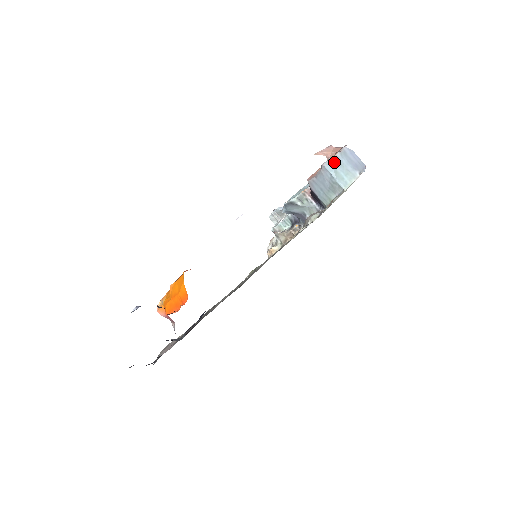
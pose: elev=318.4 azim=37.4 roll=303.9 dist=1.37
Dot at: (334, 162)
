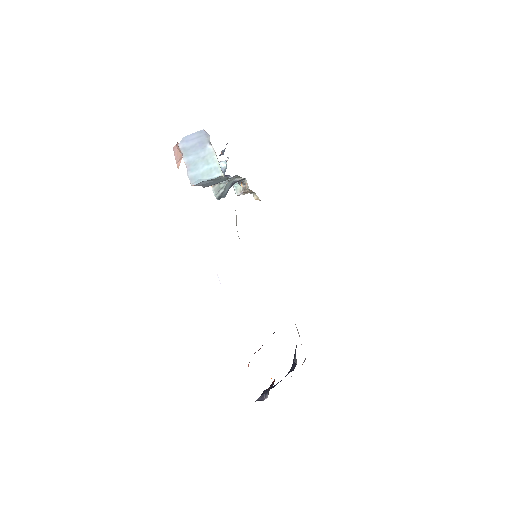
Dot at: (192, 172)
